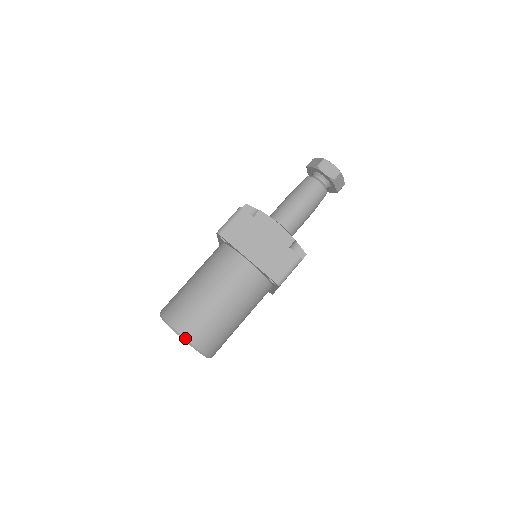
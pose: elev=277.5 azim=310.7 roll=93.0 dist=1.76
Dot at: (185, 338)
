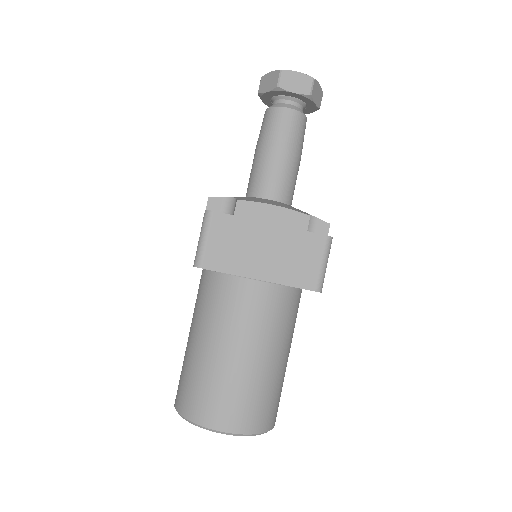
Dot at: (234, 433)
